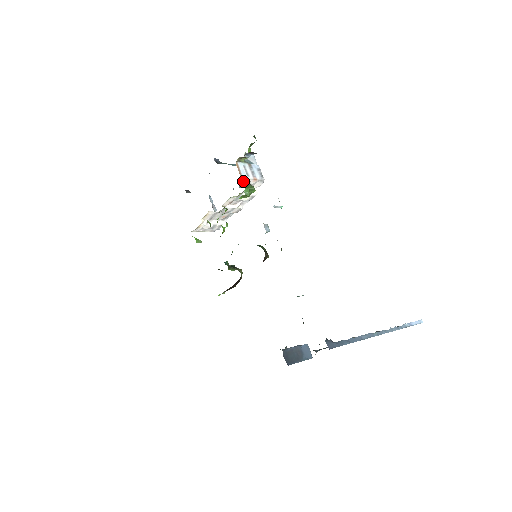
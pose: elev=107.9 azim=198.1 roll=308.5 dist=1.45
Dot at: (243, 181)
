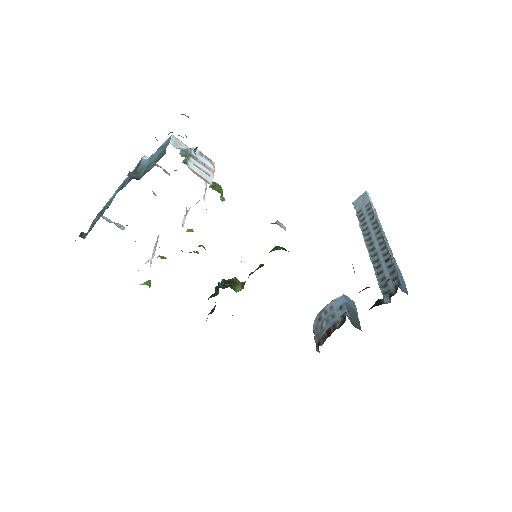
Dot at: (211, 187)
